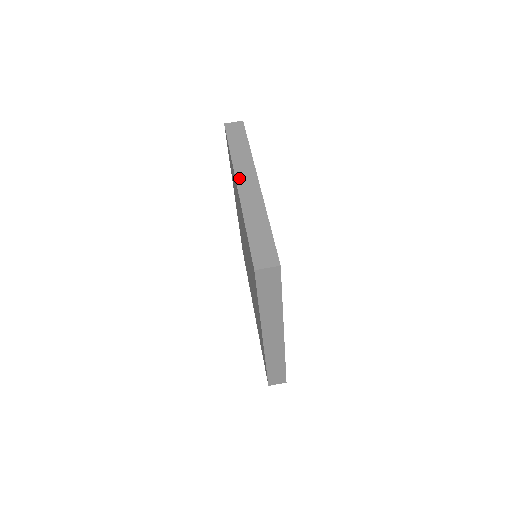
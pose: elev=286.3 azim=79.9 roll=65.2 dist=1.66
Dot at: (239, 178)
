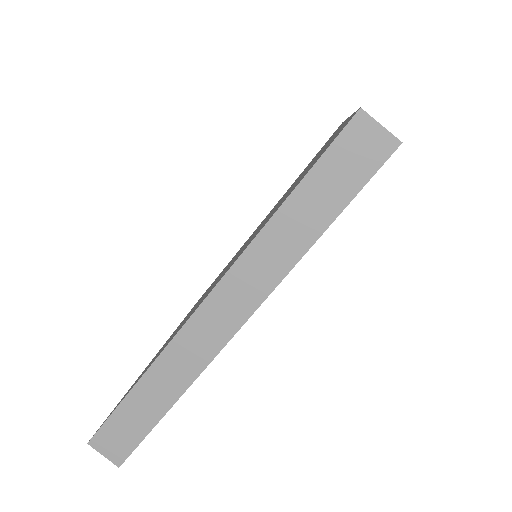
Dot at: occluded
